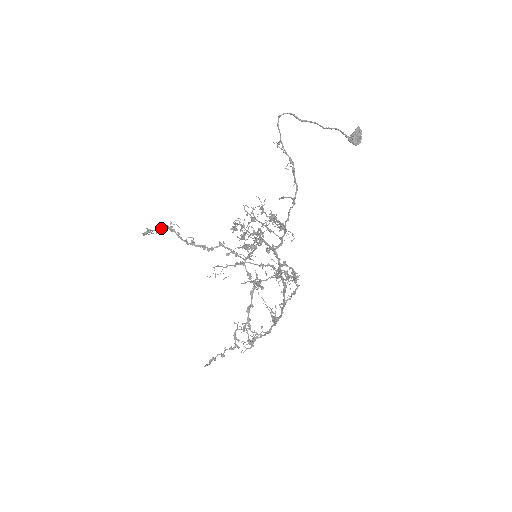
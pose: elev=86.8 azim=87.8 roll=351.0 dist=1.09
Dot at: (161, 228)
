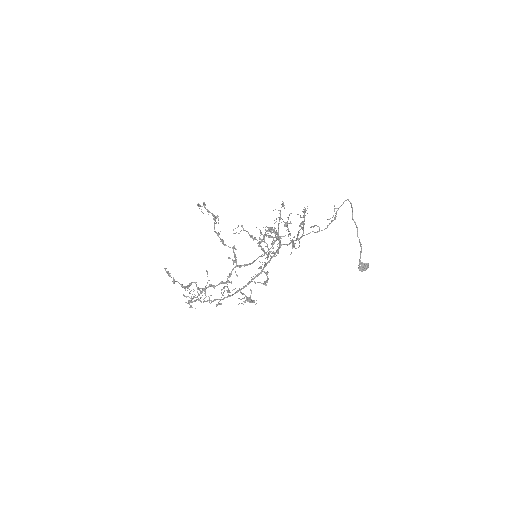
Dot at: (210, 212)
